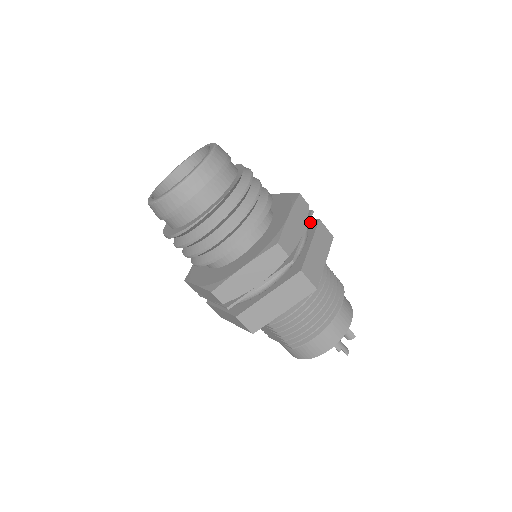
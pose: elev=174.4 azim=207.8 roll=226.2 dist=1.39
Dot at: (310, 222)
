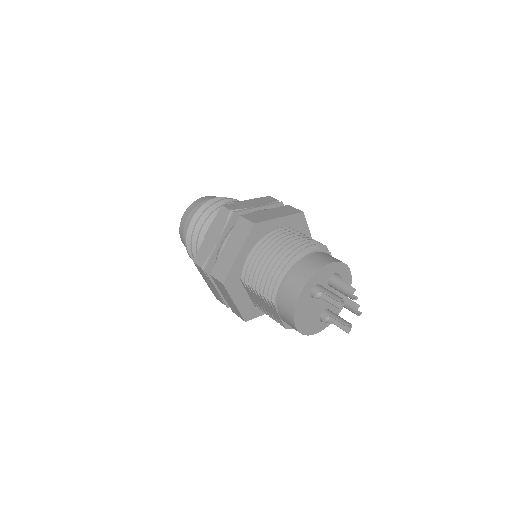
Dot at: occluded
